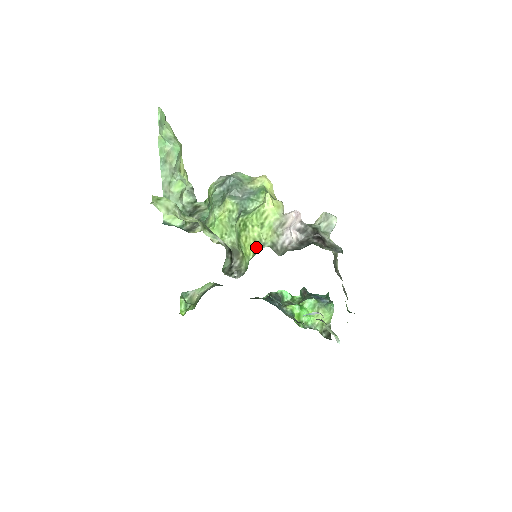
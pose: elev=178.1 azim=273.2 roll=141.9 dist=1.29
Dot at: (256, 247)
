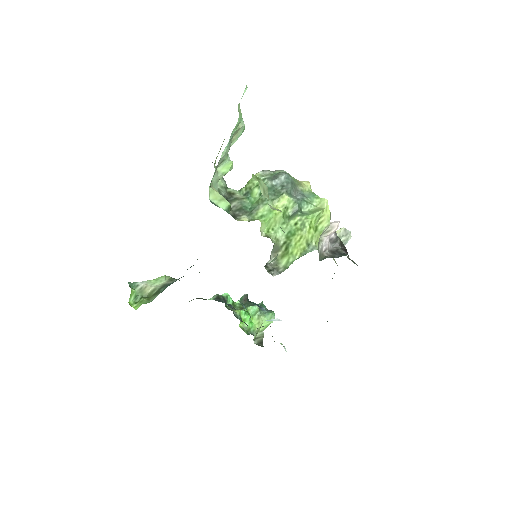
Dot at: (305, 248)
